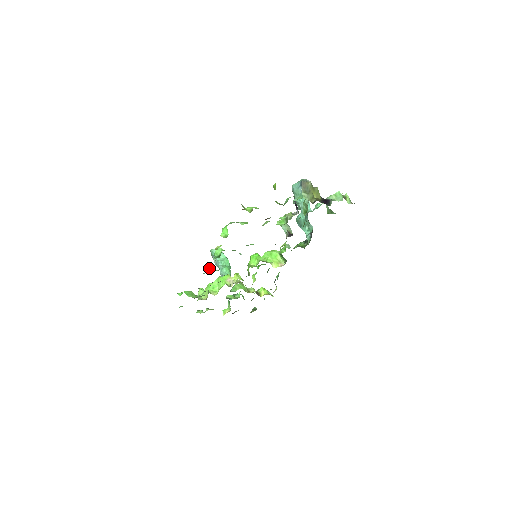
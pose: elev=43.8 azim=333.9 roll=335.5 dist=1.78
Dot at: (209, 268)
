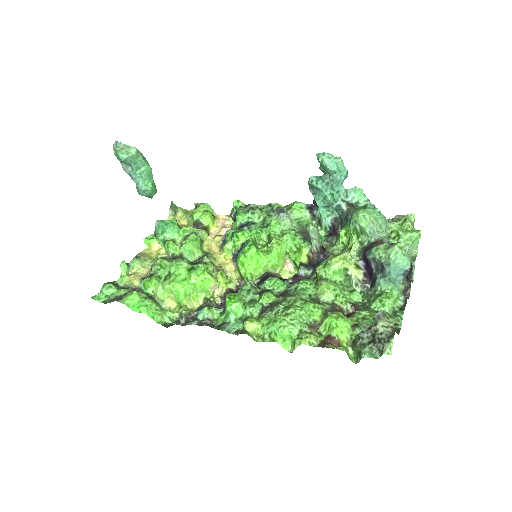
Dot at: (210, 314)
